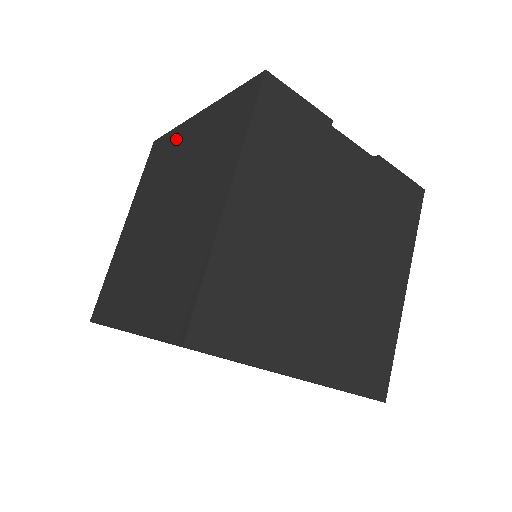
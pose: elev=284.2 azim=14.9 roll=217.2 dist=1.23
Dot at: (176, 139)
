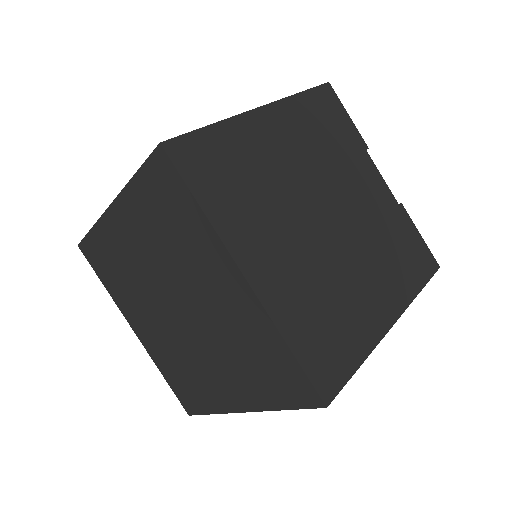
Dot at: occluded
